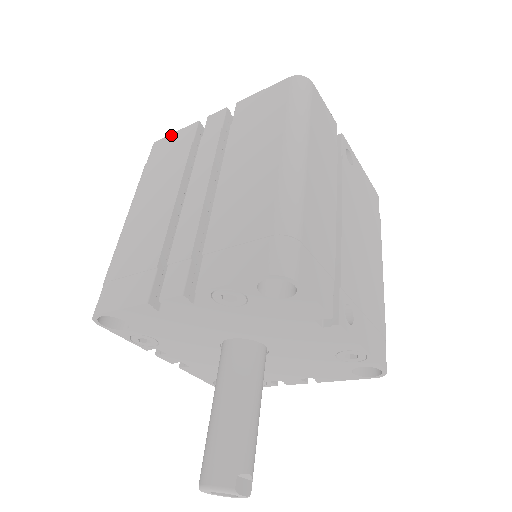
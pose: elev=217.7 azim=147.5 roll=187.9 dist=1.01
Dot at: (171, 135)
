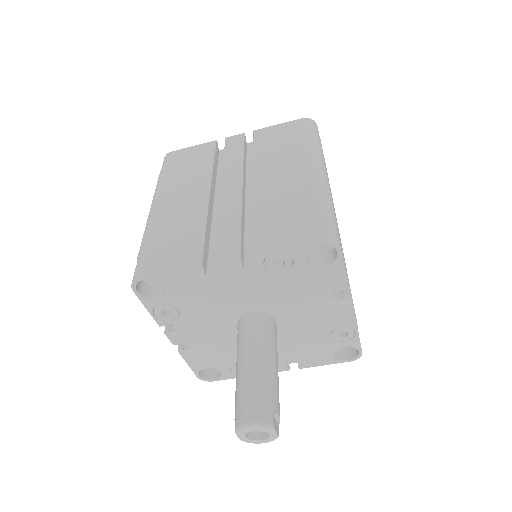
Dot at: (188, 148)
